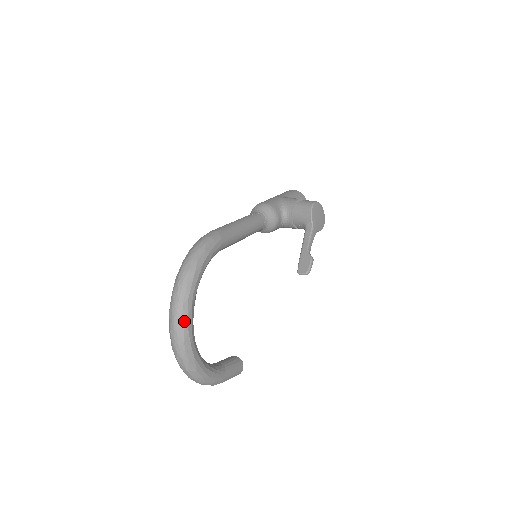
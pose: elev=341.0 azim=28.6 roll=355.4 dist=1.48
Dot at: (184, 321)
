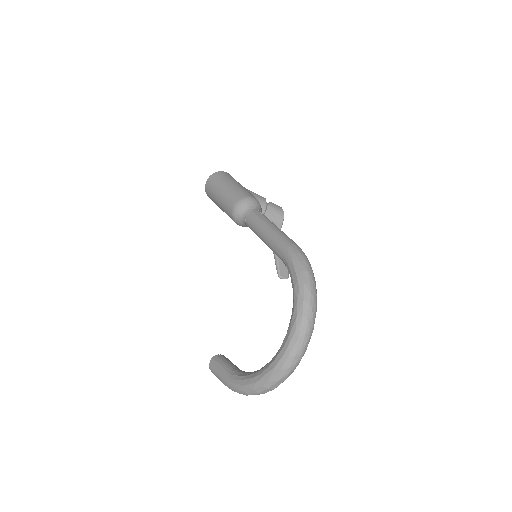
Dot at: occluded
